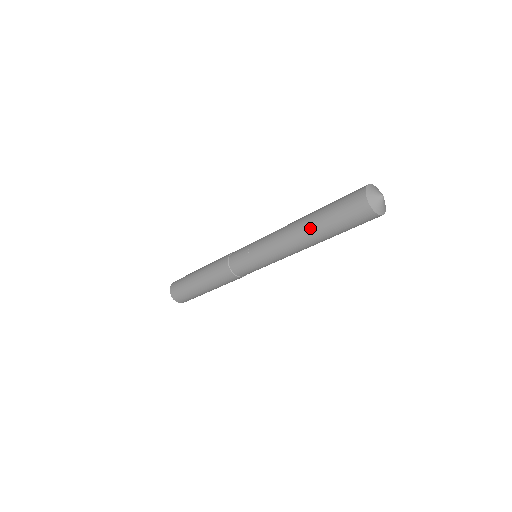
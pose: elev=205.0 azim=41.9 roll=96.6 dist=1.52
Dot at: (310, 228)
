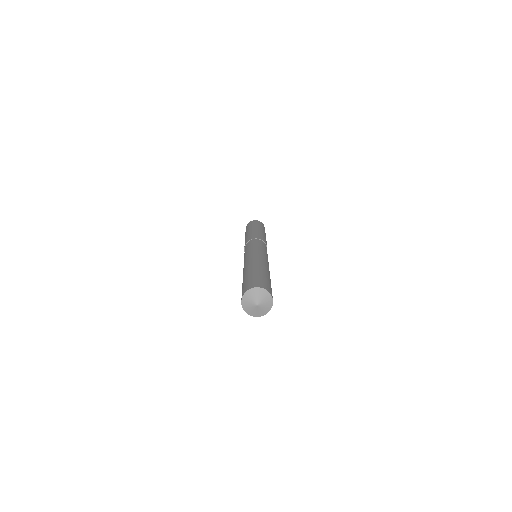
Dot at: occluded
